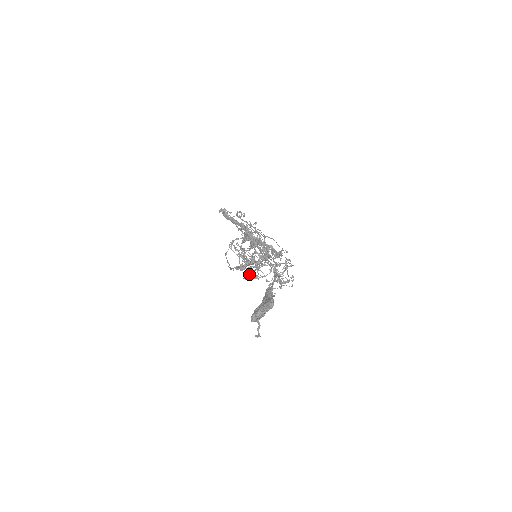
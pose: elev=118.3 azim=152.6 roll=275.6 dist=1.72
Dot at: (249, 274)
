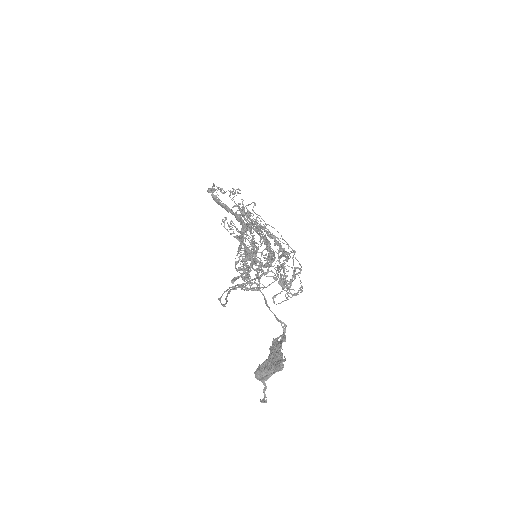
Dot at: occluded
